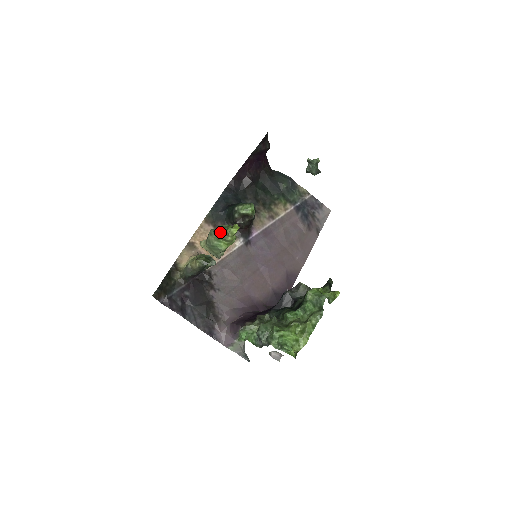
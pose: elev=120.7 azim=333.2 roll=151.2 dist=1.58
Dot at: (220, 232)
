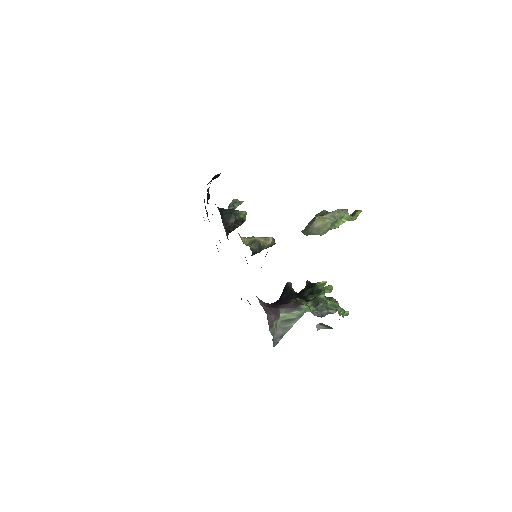
Dot at: (347, 212)
